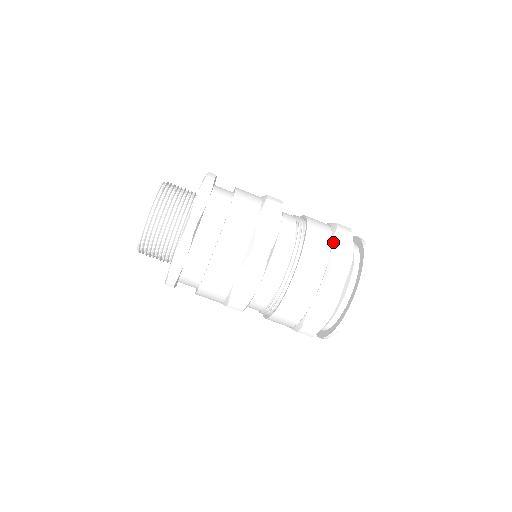
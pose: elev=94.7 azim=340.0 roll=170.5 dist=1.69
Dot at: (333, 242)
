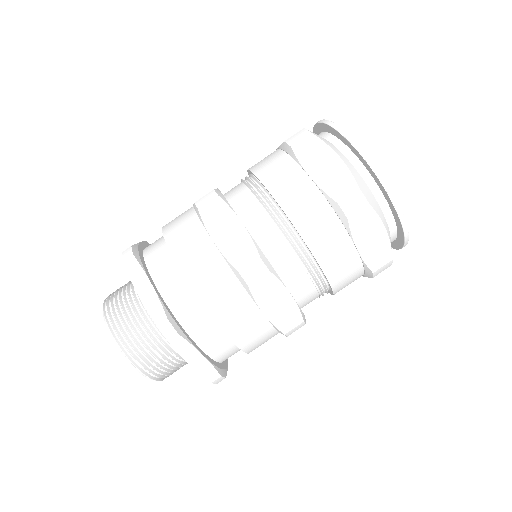
Dot at: occluded
